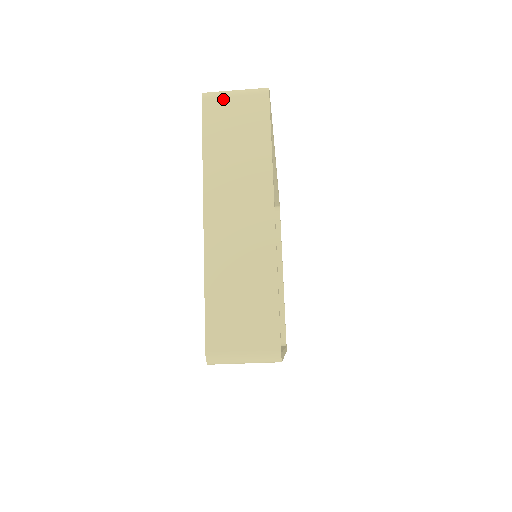
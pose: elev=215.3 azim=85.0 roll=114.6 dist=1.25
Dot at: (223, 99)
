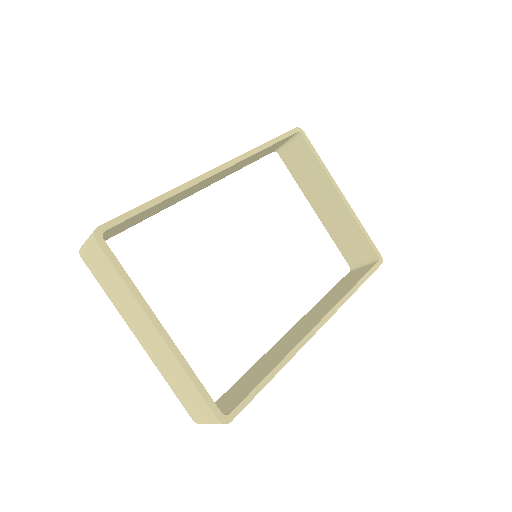
Dot at: (86, 253)
